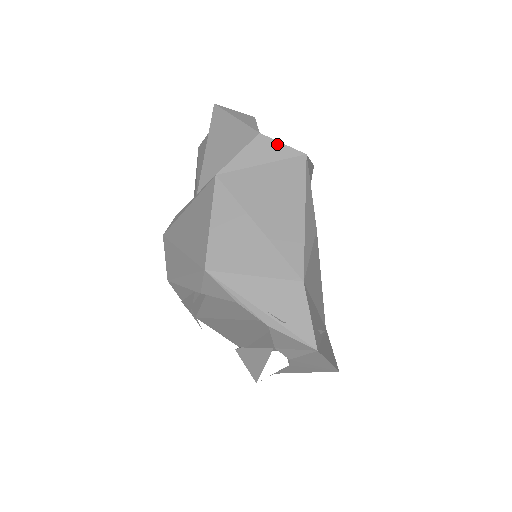
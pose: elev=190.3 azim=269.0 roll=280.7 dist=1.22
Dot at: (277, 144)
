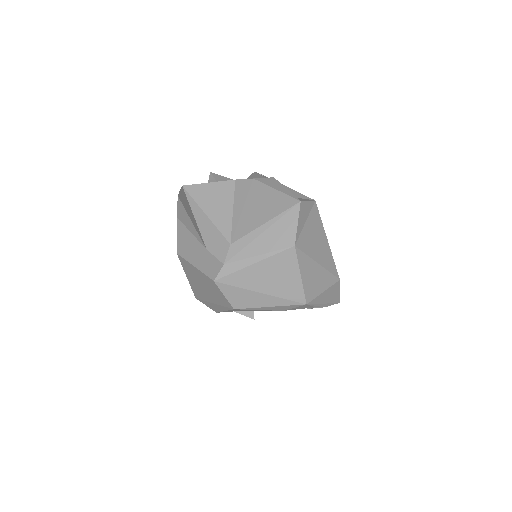
Dot at: (307, 203)
